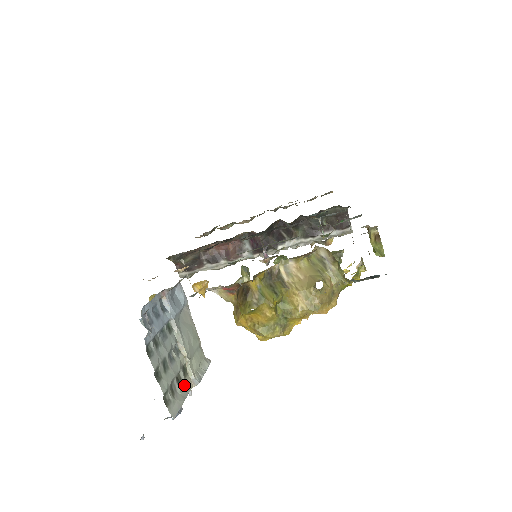
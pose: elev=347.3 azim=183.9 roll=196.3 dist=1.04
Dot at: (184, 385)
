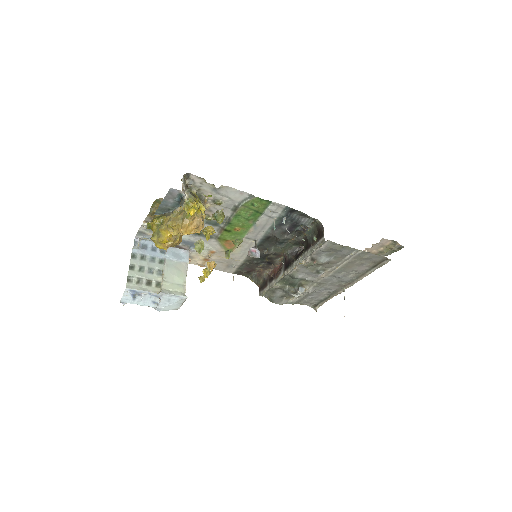
Dot at: (151, 288)
